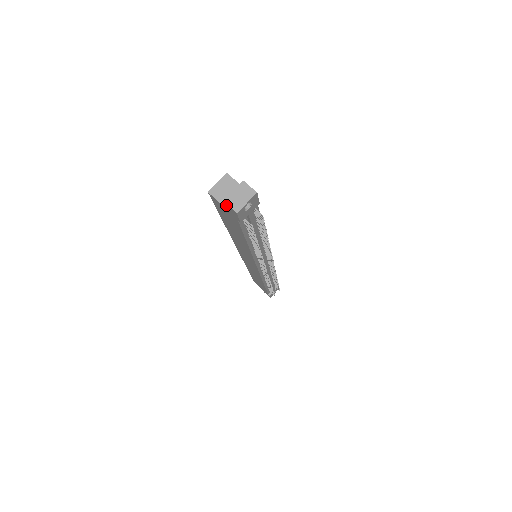
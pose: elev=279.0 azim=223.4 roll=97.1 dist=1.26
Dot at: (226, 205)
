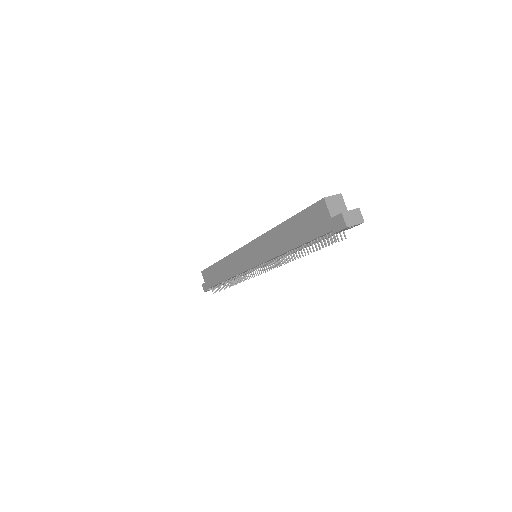
Dot at: (340, 216)
